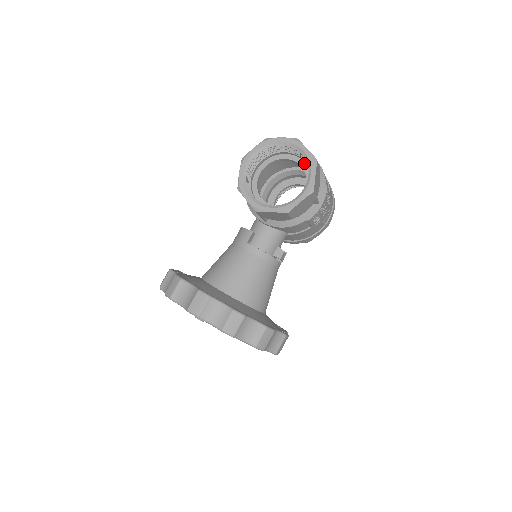
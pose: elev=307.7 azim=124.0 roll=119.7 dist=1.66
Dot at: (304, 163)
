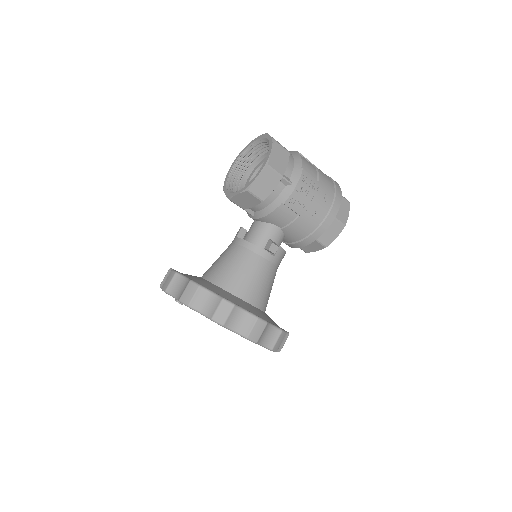
Dot at: occluded
